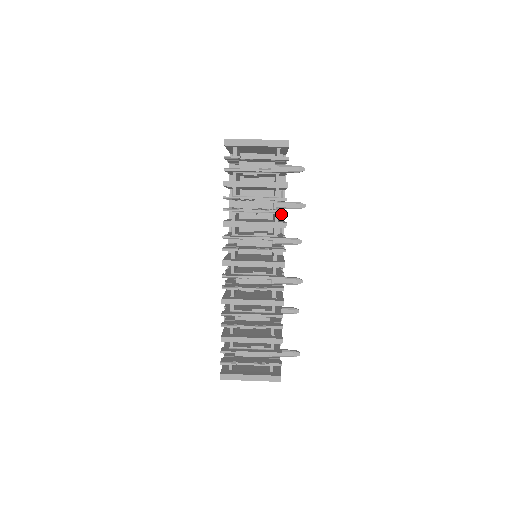
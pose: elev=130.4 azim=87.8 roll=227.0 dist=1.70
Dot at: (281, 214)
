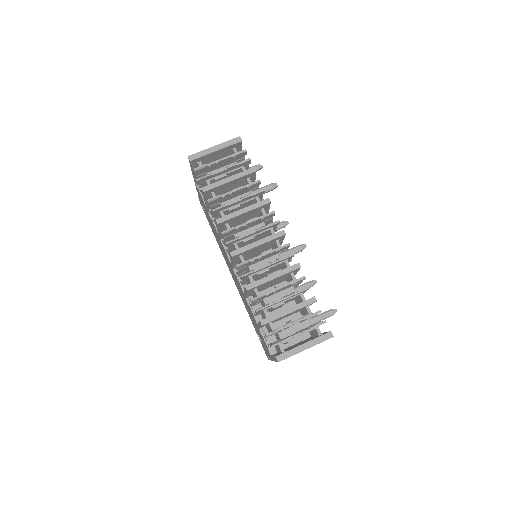
Dot at: occluded
